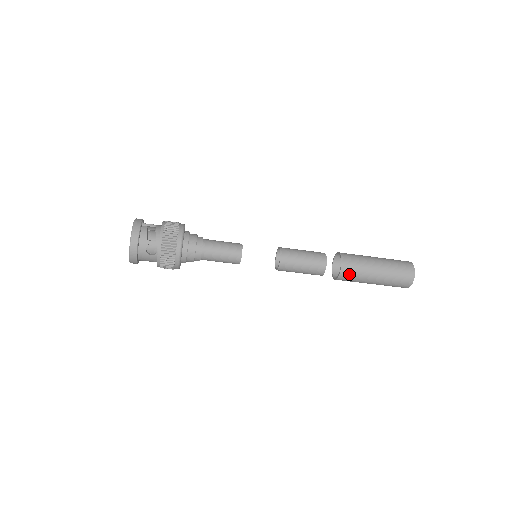
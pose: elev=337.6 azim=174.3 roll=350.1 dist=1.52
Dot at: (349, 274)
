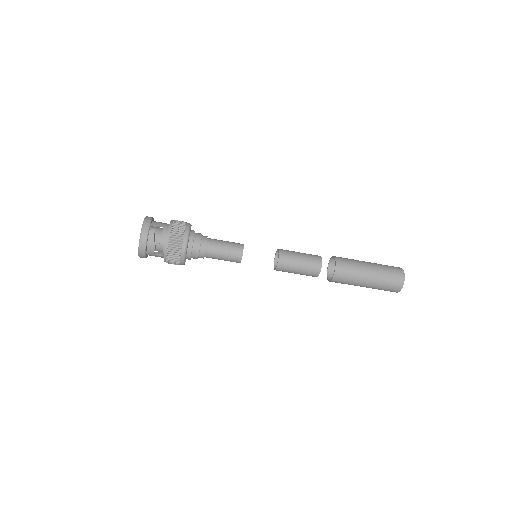
Dot at: (340, 281)
